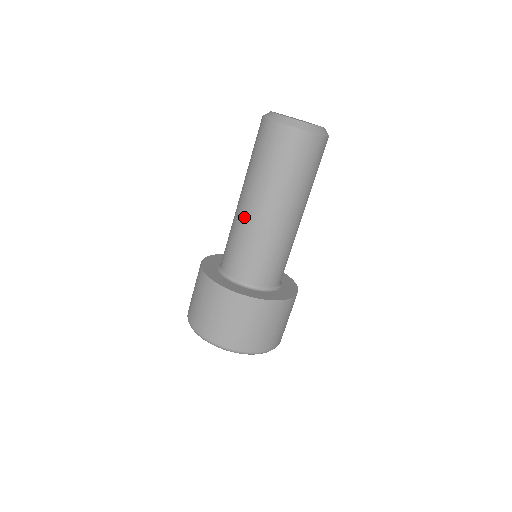
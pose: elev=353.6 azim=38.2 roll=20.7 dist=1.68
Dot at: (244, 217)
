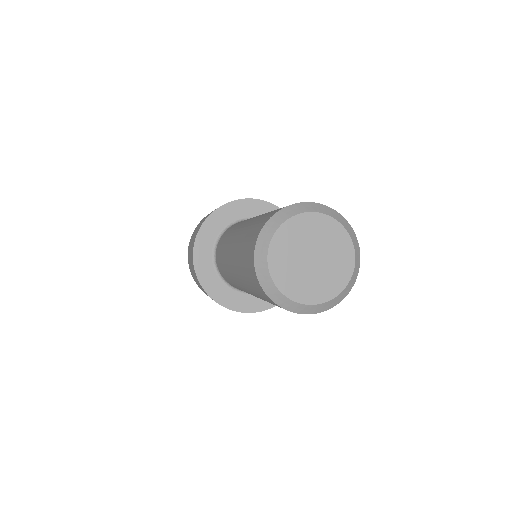
Dot at: (227, 259)
